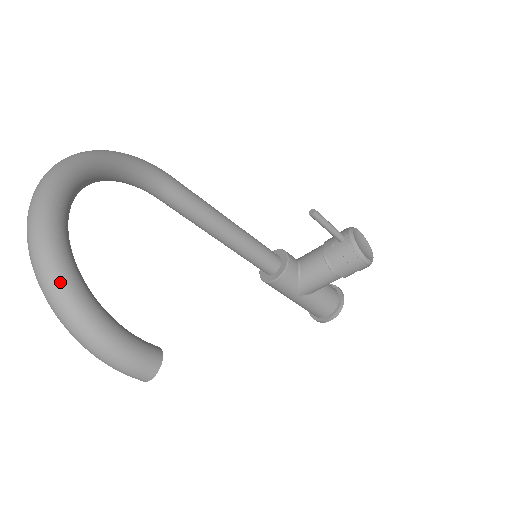
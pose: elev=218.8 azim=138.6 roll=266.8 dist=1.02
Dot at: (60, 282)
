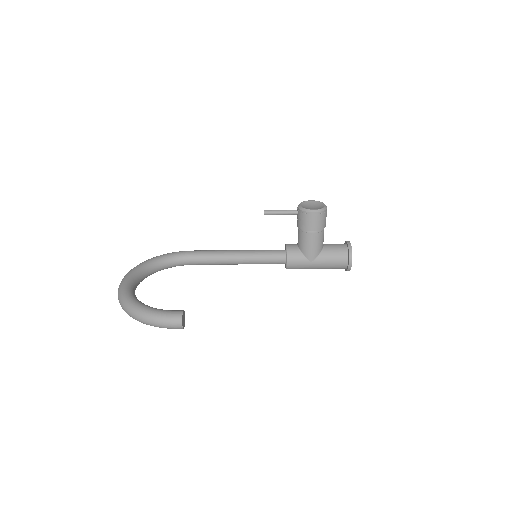
Dot at: (128, 305)
